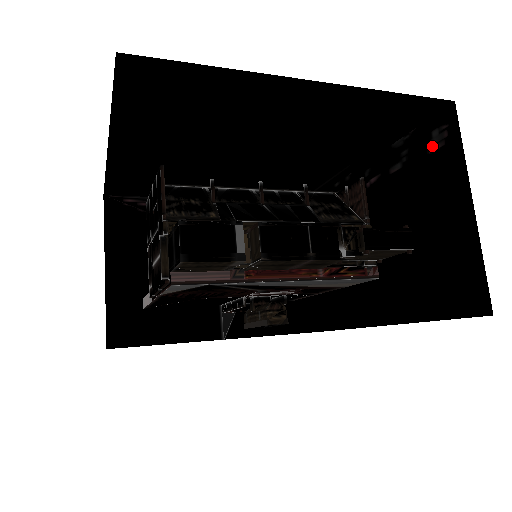
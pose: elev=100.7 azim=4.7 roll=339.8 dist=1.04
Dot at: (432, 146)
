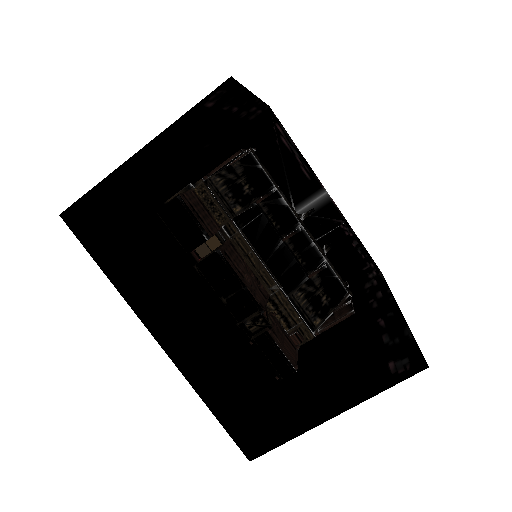
Dot at: (394, 363)
